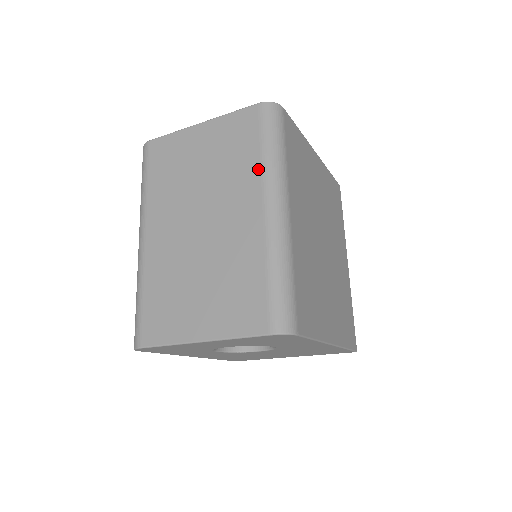
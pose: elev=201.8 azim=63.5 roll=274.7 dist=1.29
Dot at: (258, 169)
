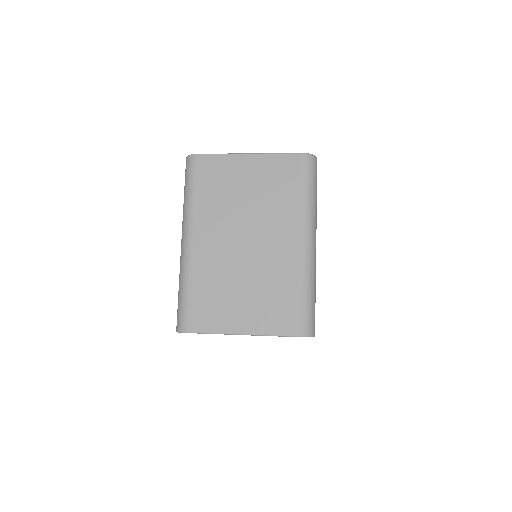
Dot at: (299, 209)
